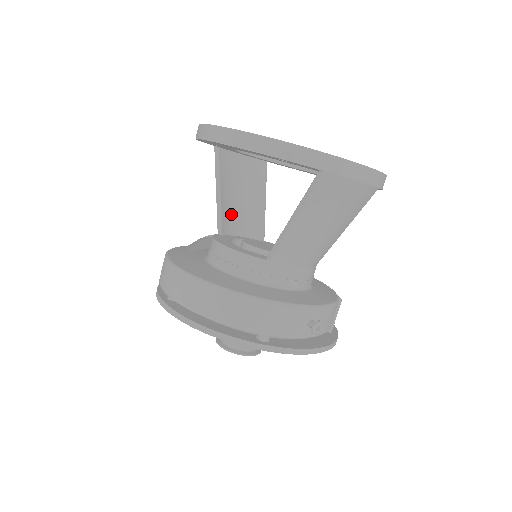
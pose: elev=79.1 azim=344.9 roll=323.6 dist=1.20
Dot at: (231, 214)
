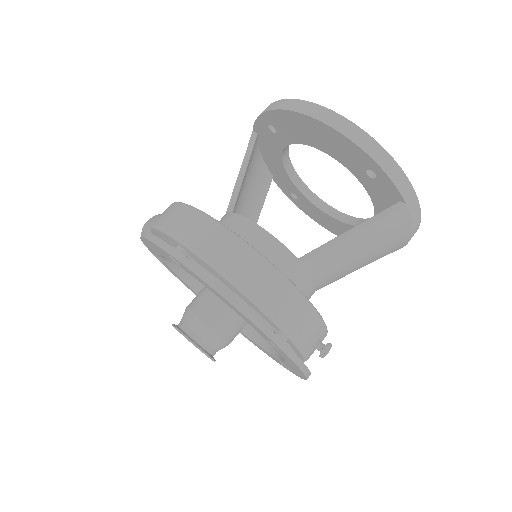
Dot at: (238, 203)
